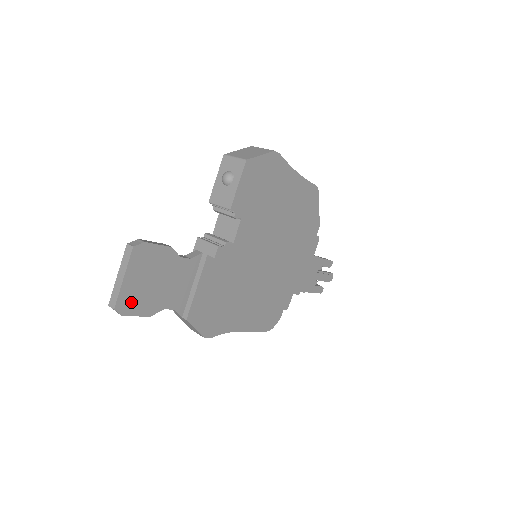
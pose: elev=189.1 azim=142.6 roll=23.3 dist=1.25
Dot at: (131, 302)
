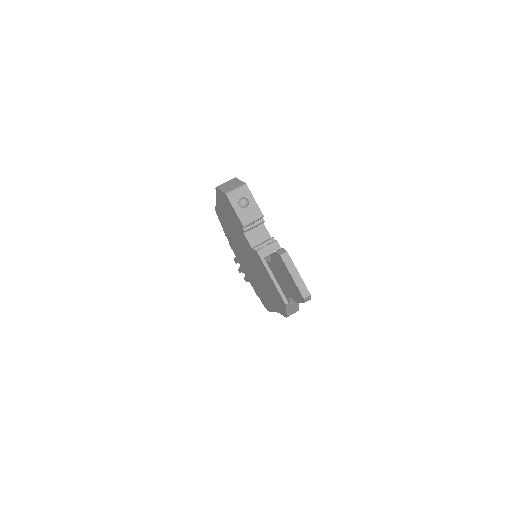
Dot at: occluded
